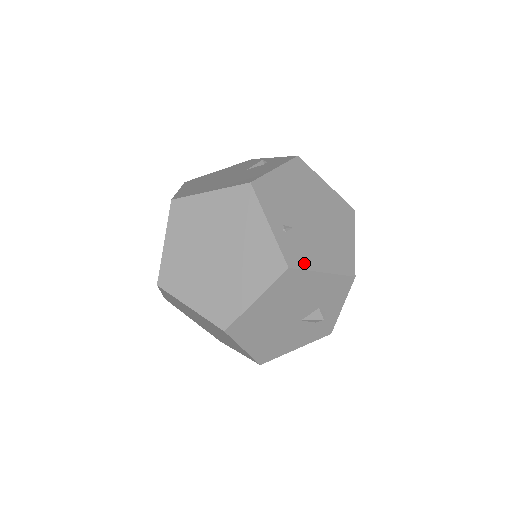
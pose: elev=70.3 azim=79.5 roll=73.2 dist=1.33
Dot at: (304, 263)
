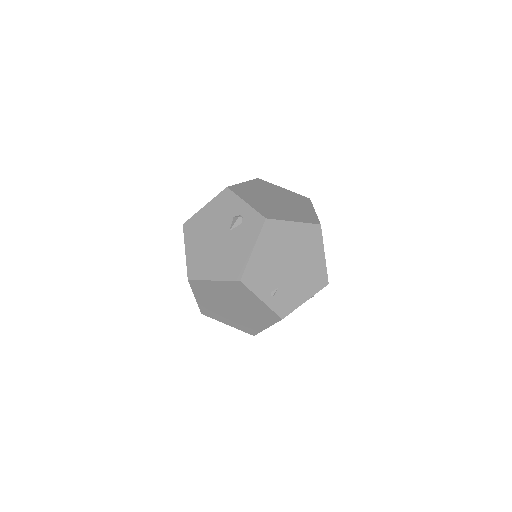
Dot at: (291, 307)
